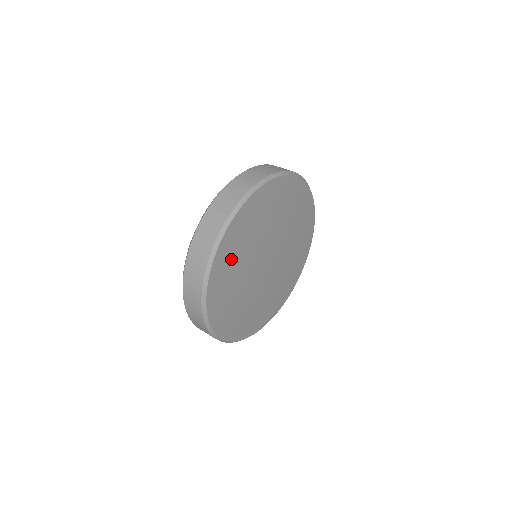
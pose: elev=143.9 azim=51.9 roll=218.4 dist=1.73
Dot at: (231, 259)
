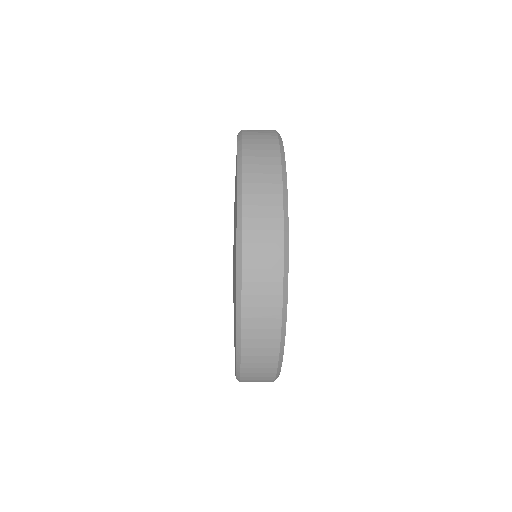
Dot at: occluded
